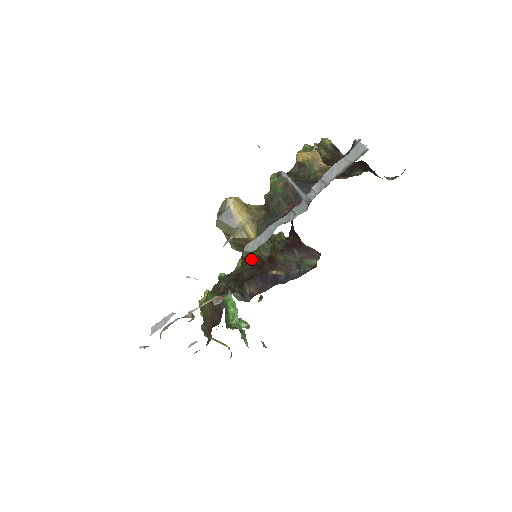
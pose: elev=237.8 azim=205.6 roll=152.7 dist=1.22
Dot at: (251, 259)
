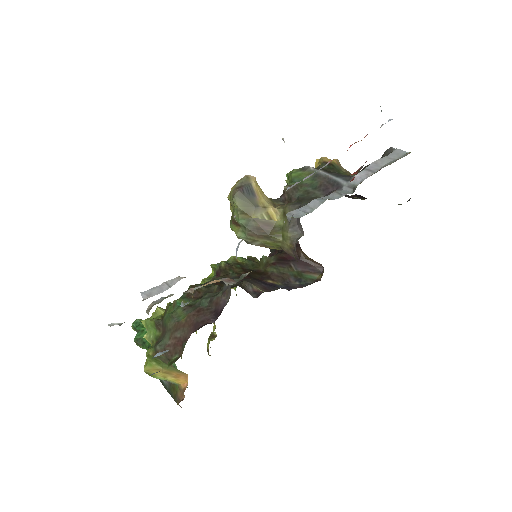
Dot at: (233, 270)
